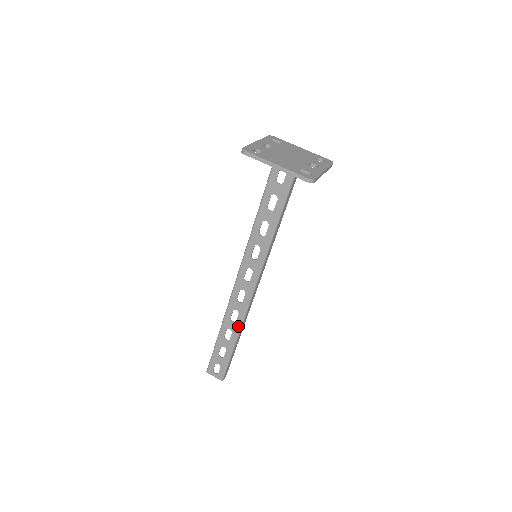
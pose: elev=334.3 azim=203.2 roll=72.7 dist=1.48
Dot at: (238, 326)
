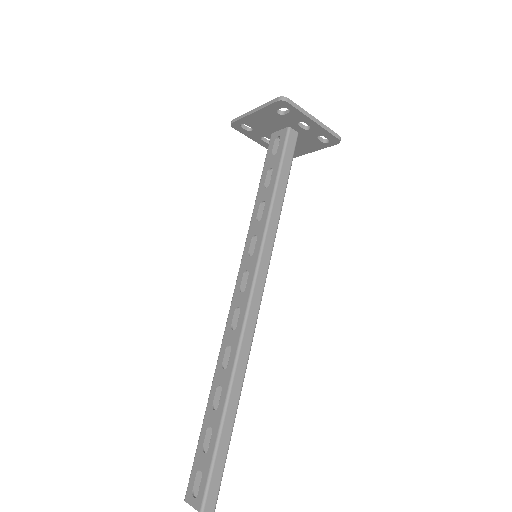
Dot at: (229, 373)
